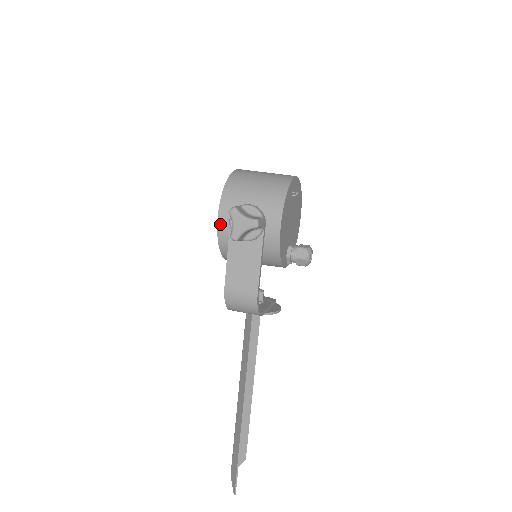
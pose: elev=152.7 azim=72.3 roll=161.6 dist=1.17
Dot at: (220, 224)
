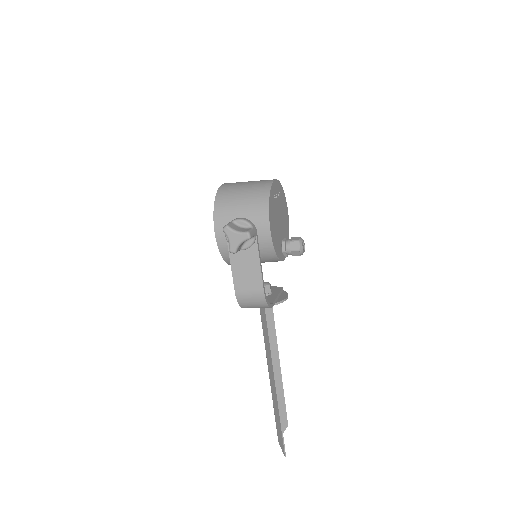
Dot at: (218, 239)
